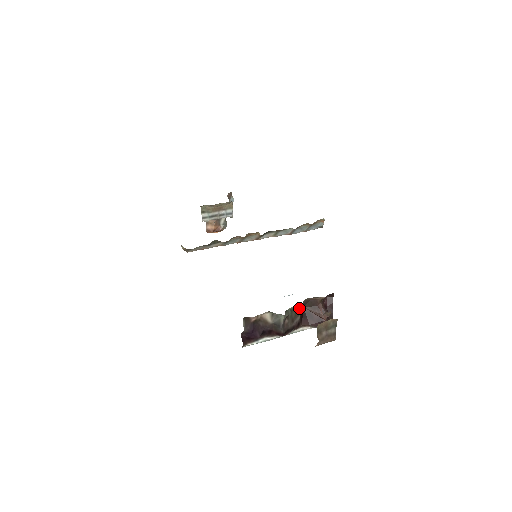
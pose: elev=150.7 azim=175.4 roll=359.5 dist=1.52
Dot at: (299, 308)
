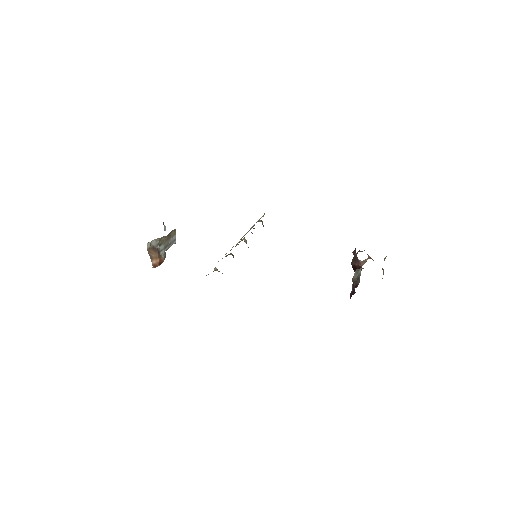
Dot at: occluded
